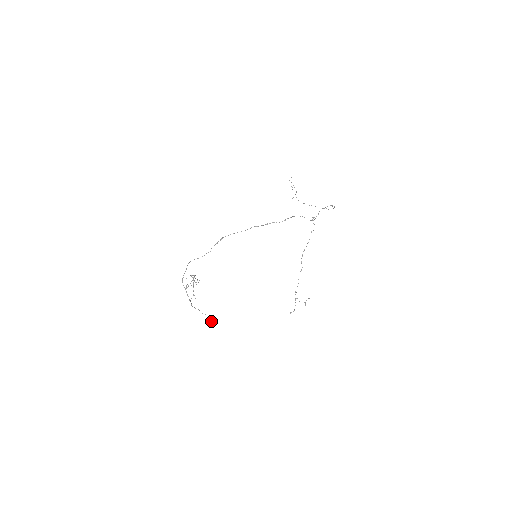
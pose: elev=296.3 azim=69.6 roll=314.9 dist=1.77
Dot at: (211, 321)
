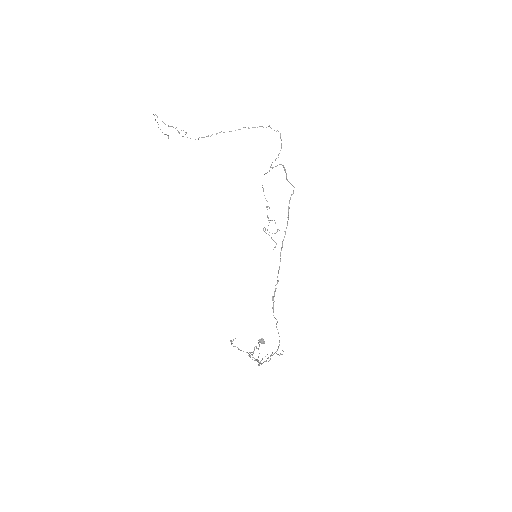
Dot at: (262, 342)
